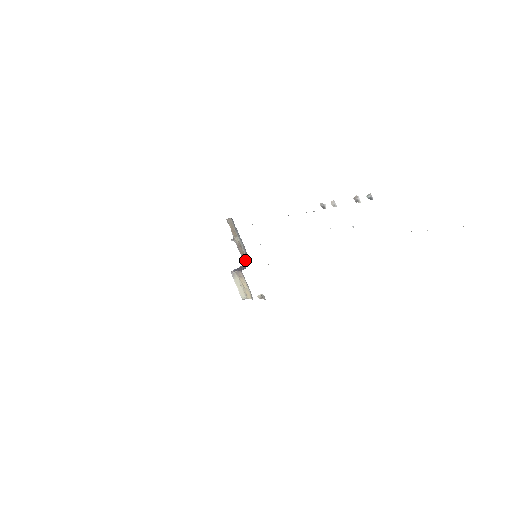
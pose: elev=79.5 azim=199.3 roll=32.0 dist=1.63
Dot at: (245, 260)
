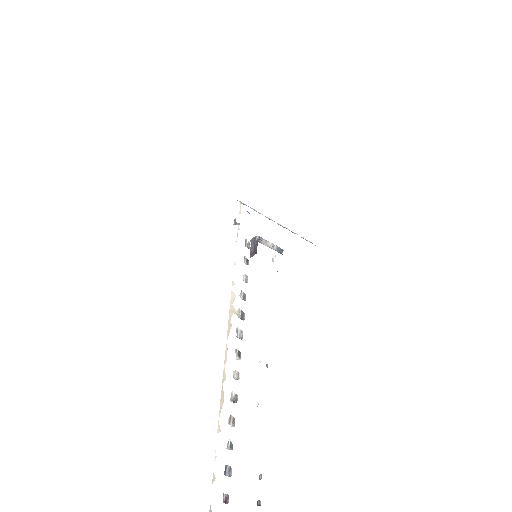
Dot at: occluded
